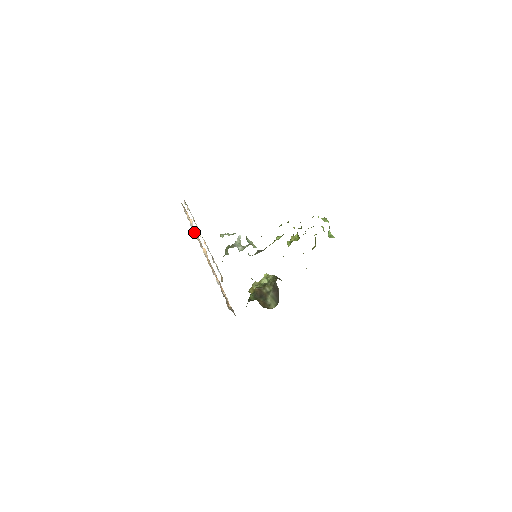
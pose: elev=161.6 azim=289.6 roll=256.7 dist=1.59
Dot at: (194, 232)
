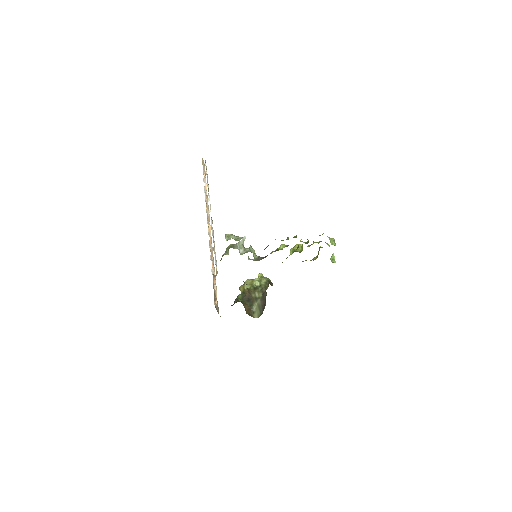
Dot at: (206, 201)
